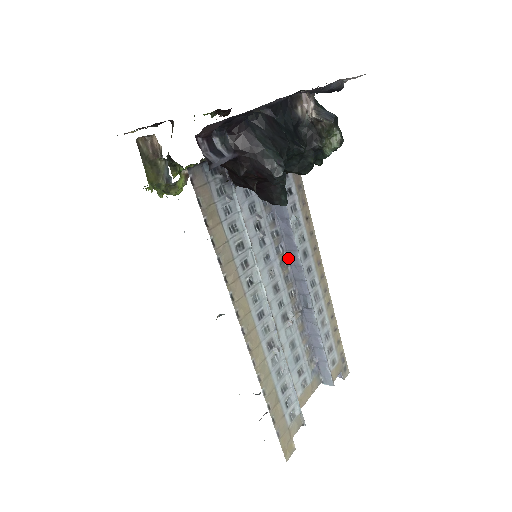
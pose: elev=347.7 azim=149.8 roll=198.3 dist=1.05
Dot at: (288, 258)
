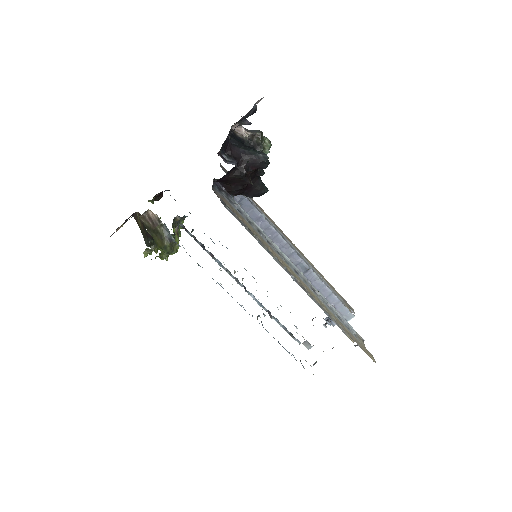
Dot at: occluded
